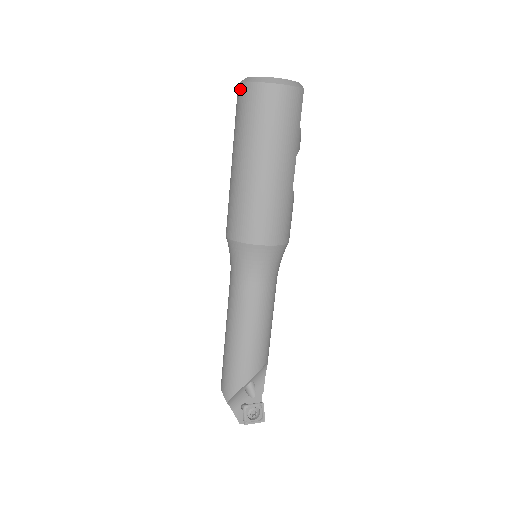
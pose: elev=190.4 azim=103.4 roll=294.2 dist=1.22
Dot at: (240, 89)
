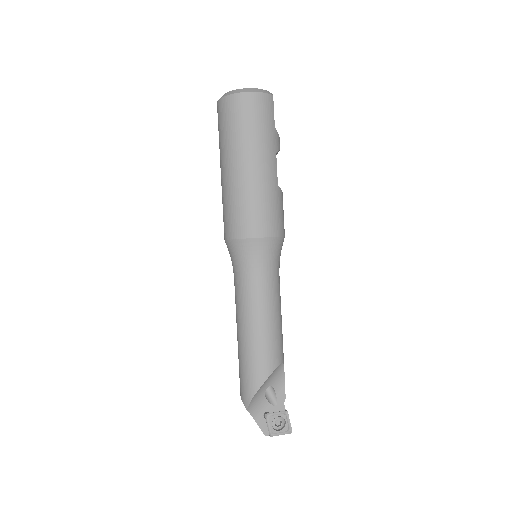
Dot at: (218, 106)
